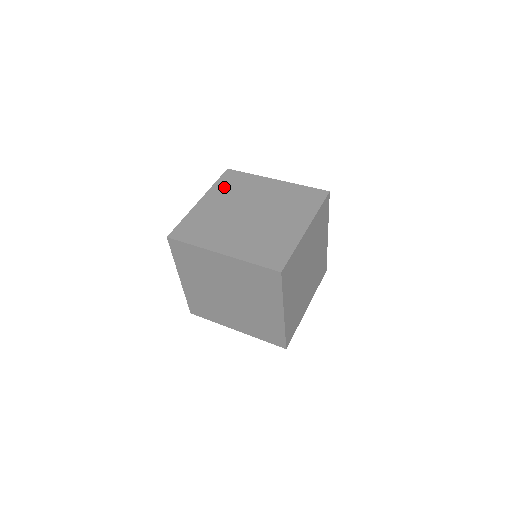
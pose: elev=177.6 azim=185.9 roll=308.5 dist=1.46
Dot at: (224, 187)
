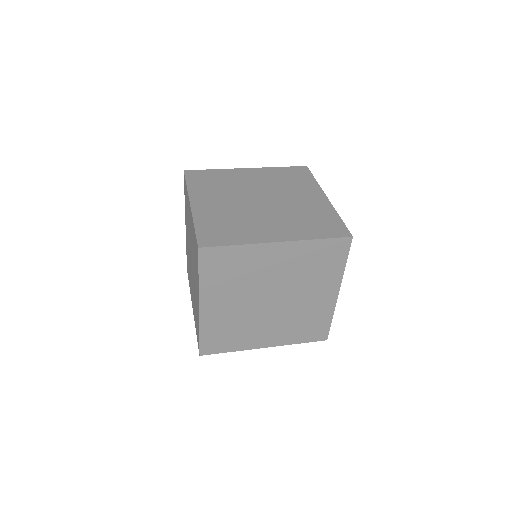
Dot at: (202, 186)
